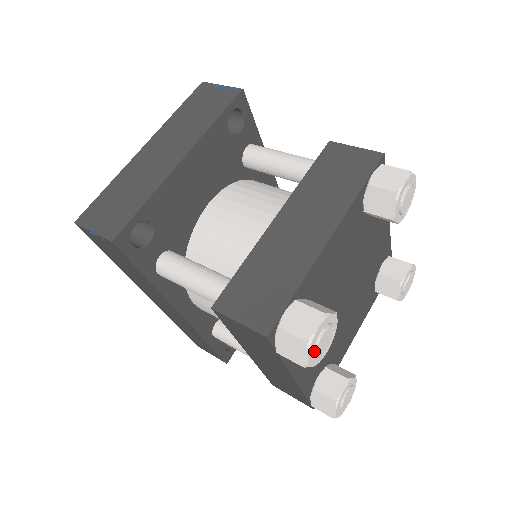
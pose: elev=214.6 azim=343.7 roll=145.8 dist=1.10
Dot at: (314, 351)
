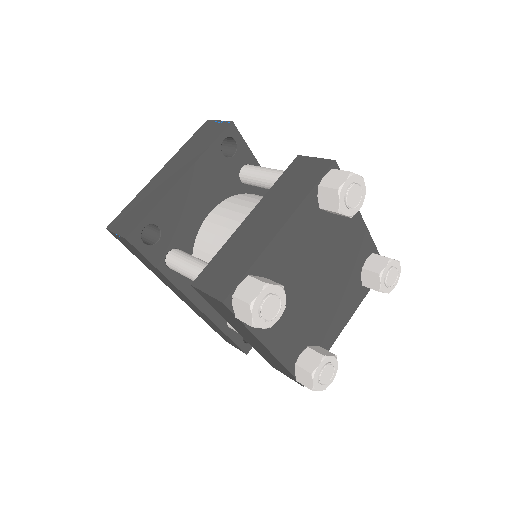
Dot at: (259, 314)
